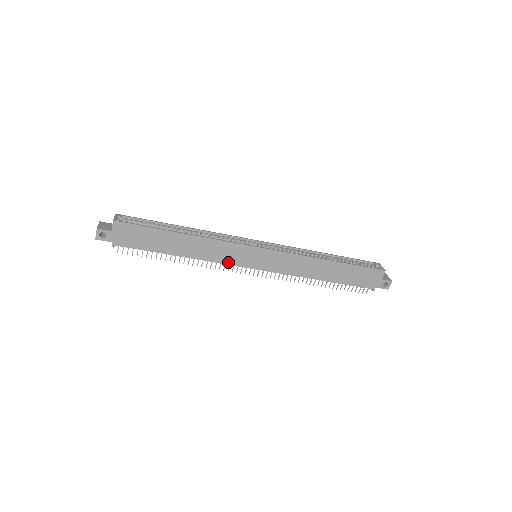
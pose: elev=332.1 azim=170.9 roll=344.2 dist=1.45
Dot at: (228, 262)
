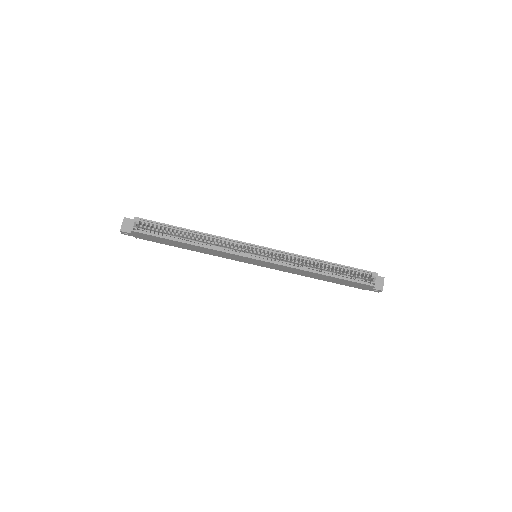
Dot at: (230, 258)
